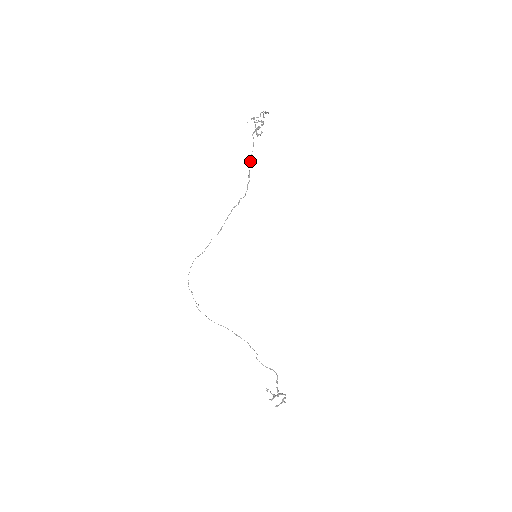
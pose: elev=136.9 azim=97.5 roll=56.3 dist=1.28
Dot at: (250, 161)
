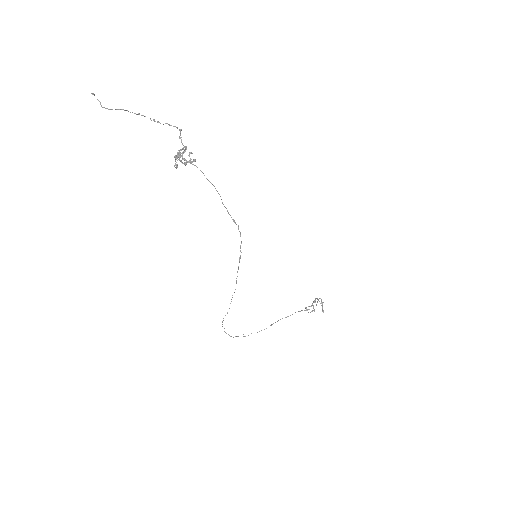
Dot at: occluded
